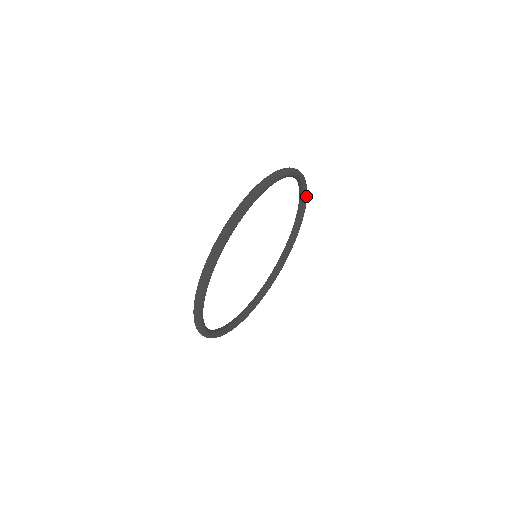
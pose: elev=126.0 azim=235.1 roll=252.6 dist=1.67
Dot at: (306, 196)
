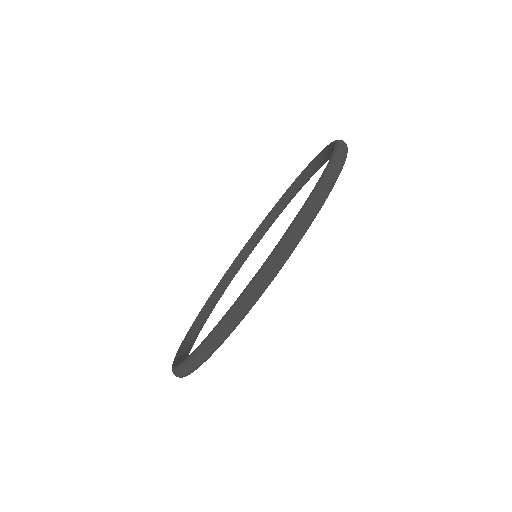
Dot at: (312, 220)
